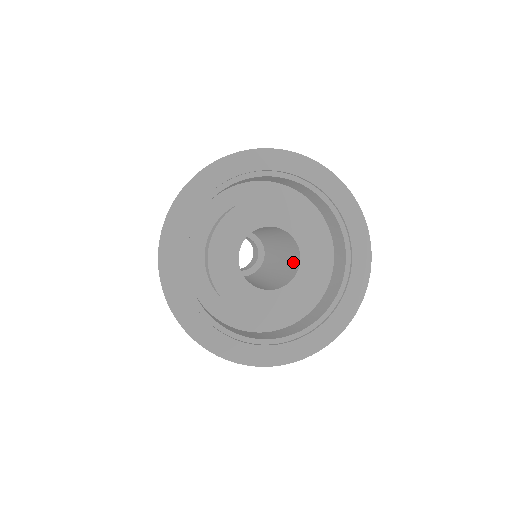
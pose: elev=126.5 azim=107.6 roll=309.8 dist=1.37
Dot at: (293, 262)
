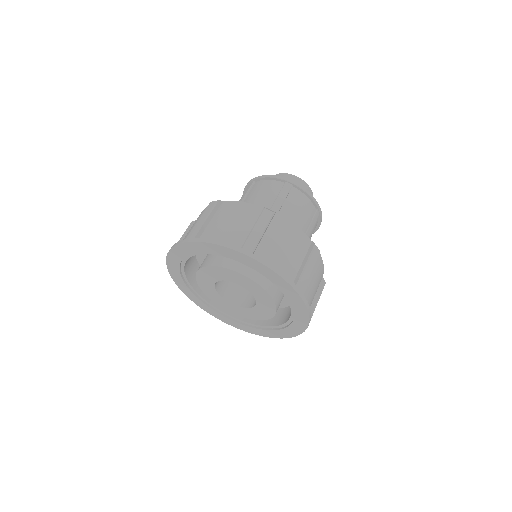
Dot at: occluded
